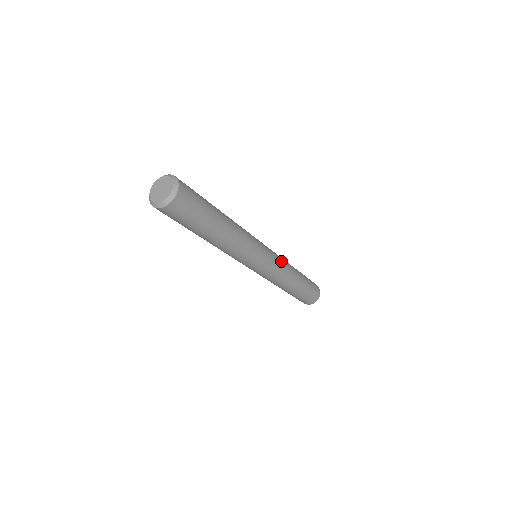
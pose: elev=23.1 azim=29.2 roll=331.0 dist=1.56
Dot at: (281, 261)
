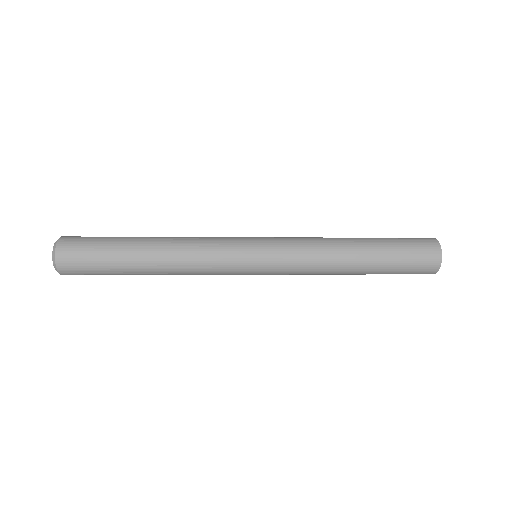
Dot at: (297, 269)
